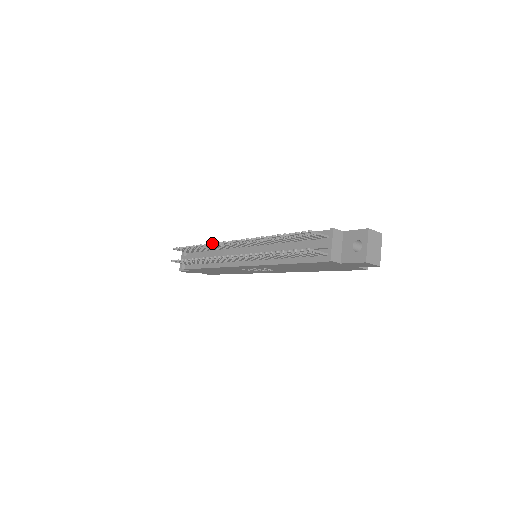
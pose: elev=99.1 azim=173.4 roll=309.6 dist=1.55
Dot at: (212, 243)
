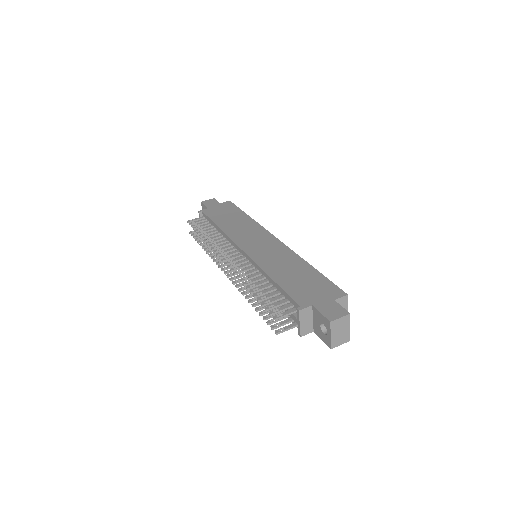
Dot at: (211, 249)
